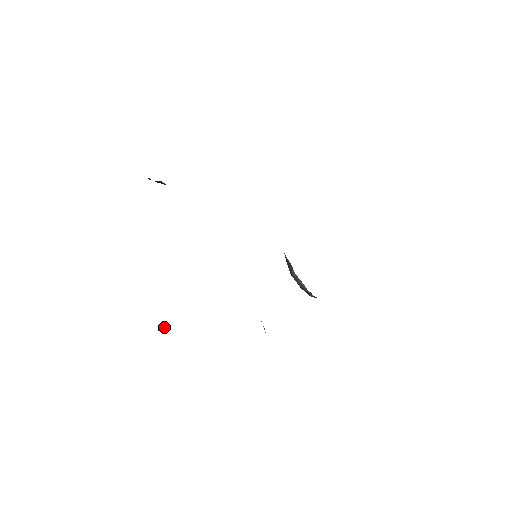
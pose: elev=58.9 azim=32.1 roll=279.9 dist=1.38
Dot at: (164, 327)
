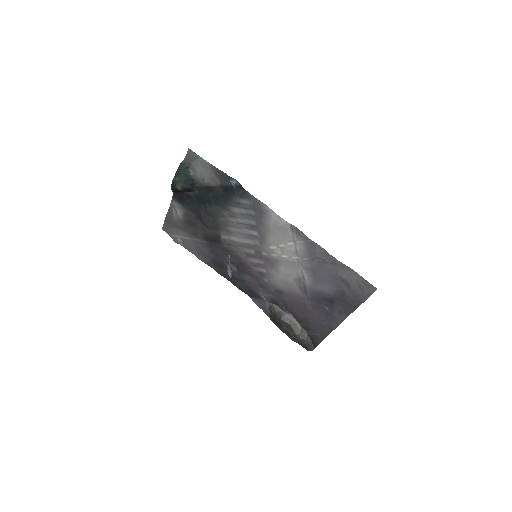
Dot at: (229, 272)
